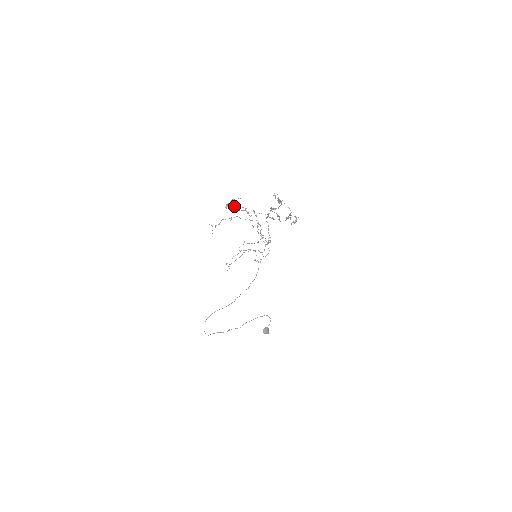
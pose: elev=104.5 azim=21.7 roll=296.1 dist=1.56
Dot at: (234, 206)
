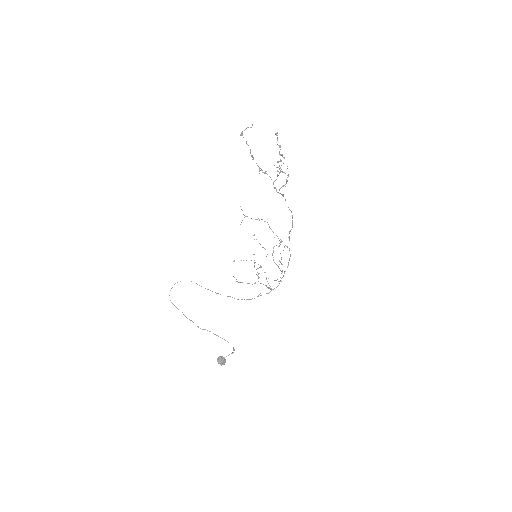
Dot at: occluded
